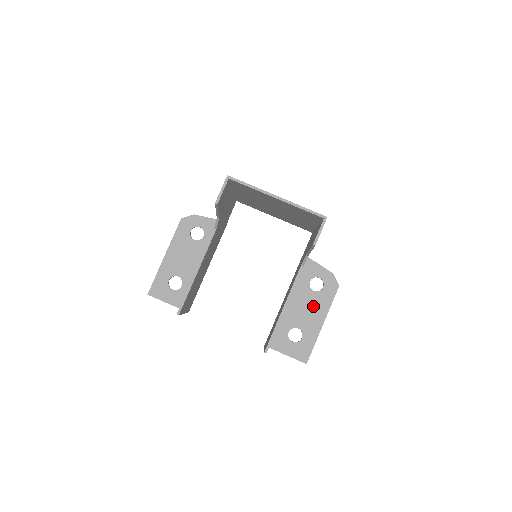
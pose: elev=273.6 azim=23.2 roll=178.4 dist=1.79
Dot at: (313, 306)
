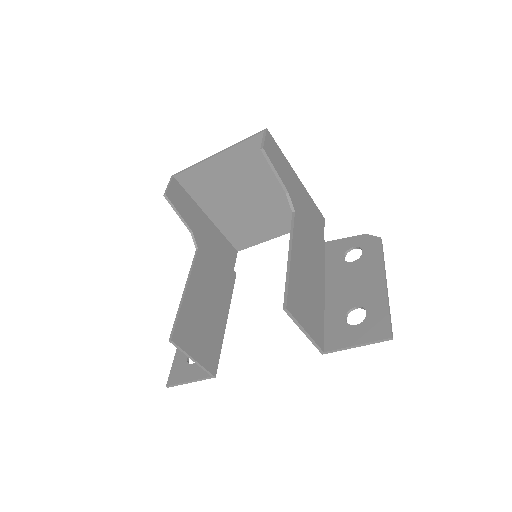
Dot at: (361, 274)
